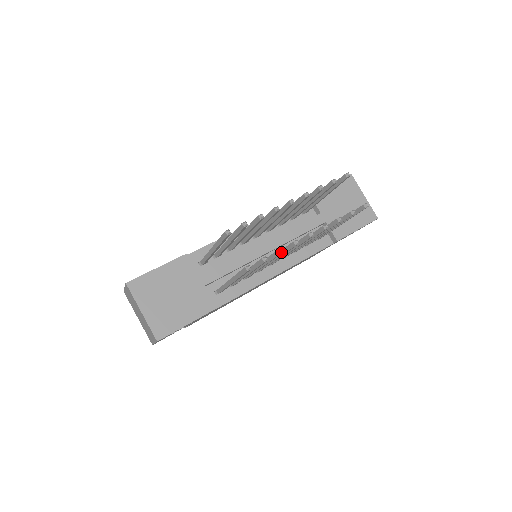
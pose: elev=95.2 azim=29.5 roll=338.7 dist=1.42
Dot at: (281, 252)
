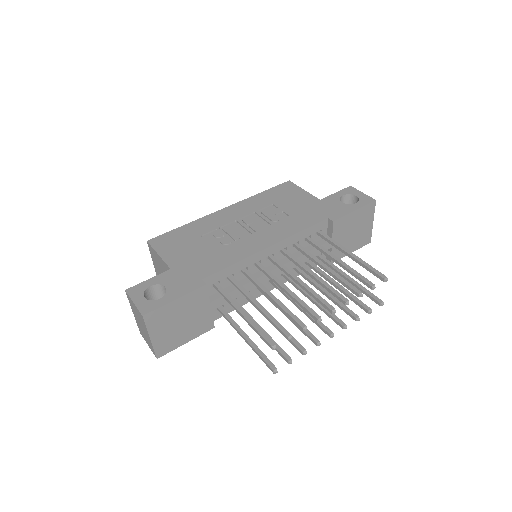
Dot at: (304, 354)
